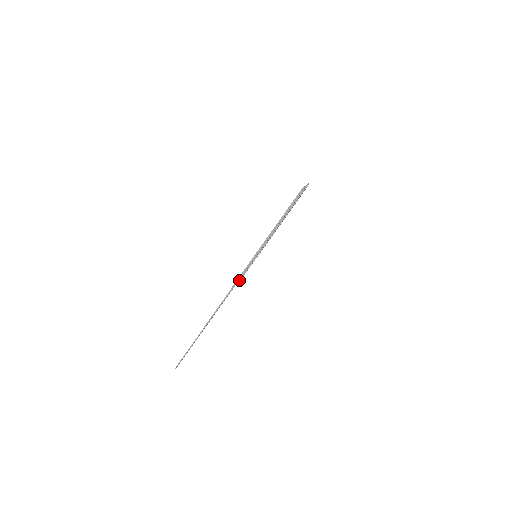
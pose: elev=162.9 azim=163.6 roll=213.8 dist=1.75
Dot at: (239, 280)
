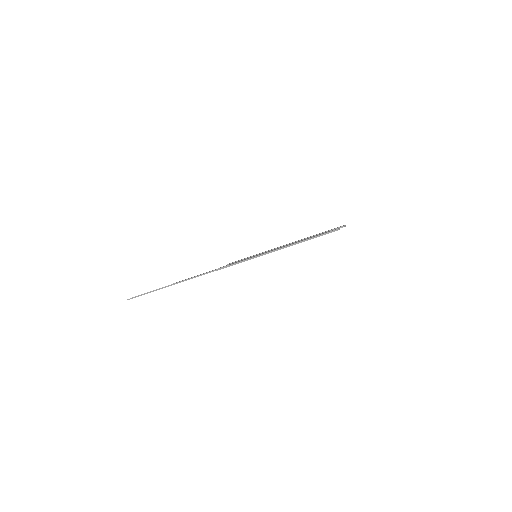
Dot at: (228, 264)
